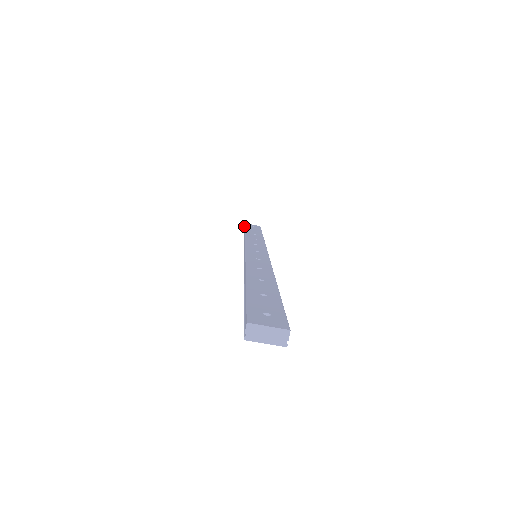
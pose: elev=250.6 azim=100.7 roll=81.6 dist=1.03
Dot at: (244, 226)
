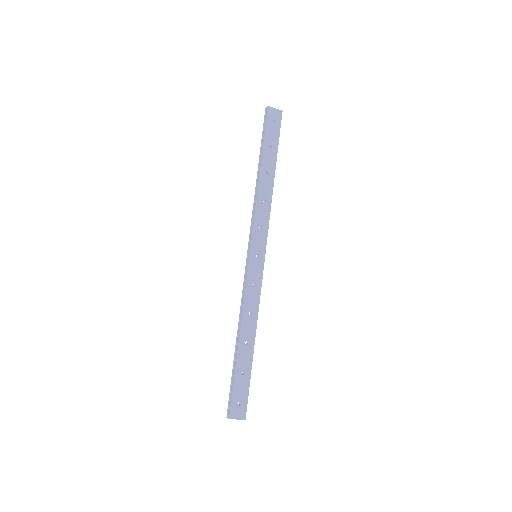
Dot at: (266, 117)
